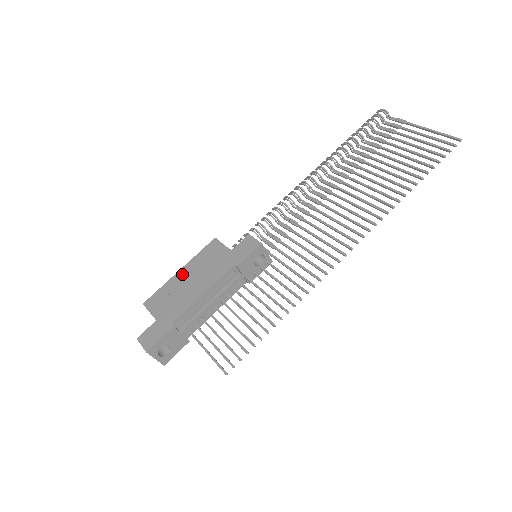
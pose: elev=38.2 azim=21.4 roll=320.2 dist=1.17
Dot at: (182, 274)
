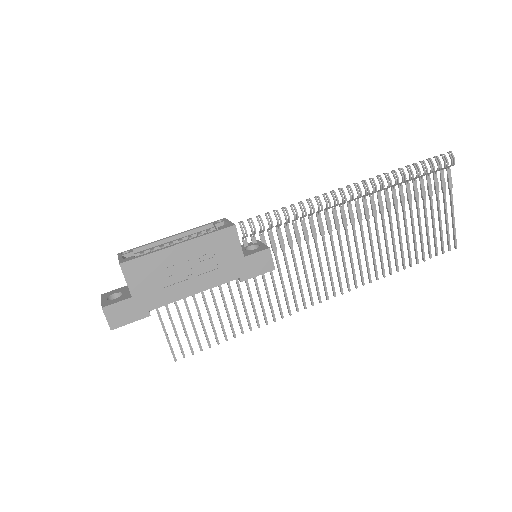
Dot at: (181, 252)
